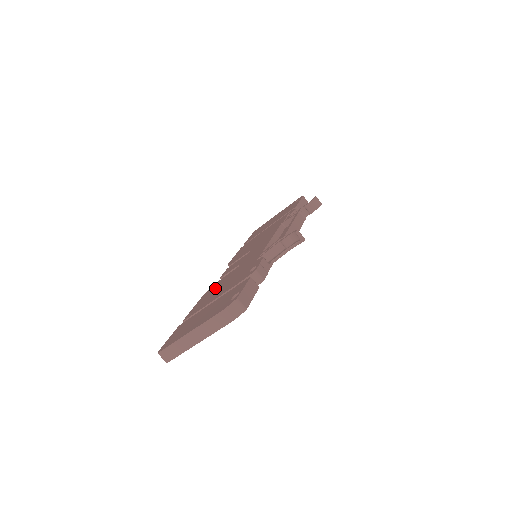
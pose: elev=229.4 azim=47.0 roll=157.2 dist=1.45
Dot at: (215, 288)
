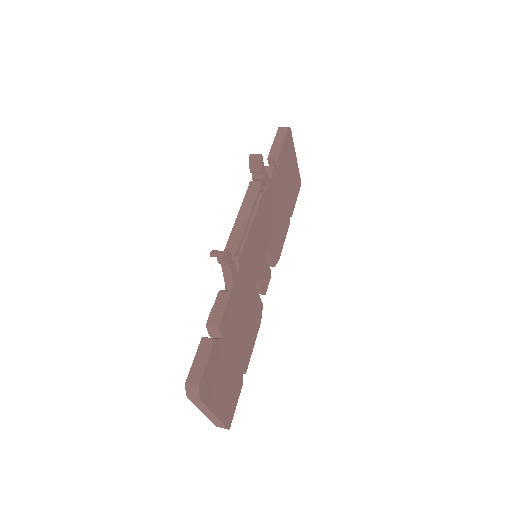
Dot at: occluded
